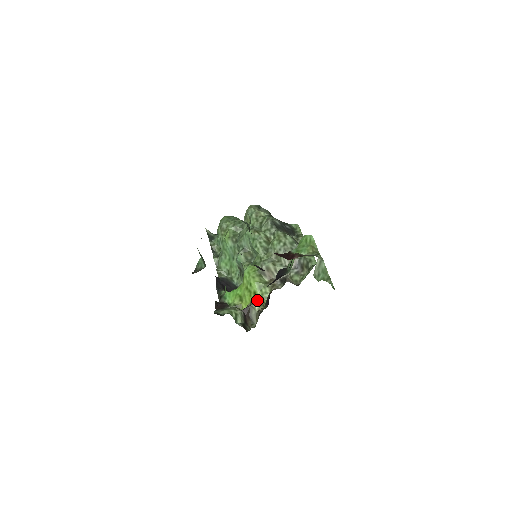
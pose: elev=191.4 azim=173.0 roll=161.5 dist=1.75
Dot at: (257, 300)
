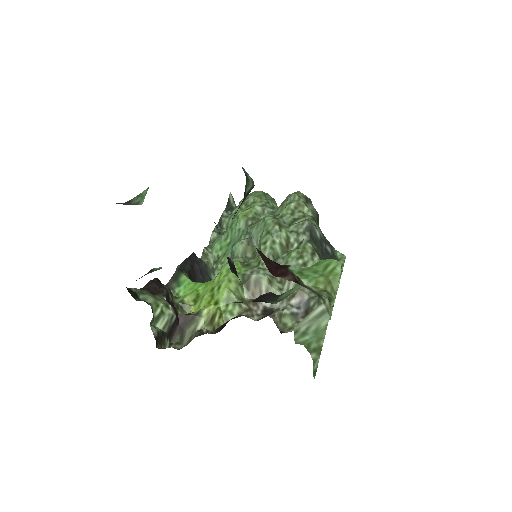
Dot at: (209, 314)
